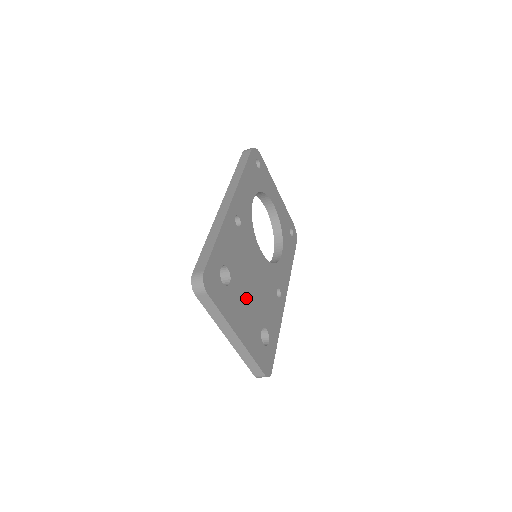
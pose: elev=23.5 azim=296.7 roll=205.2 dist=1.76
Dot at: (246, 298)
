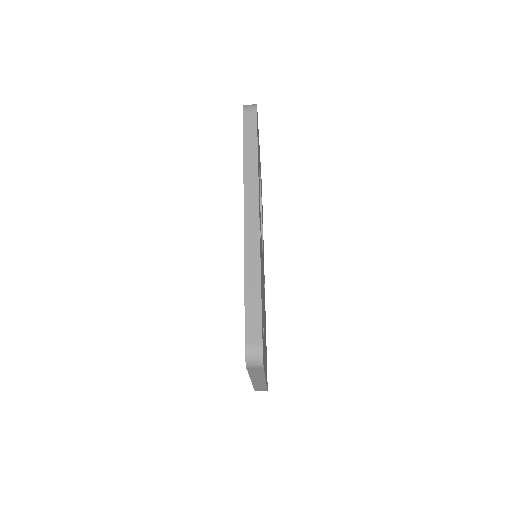
Dot at: occluded
